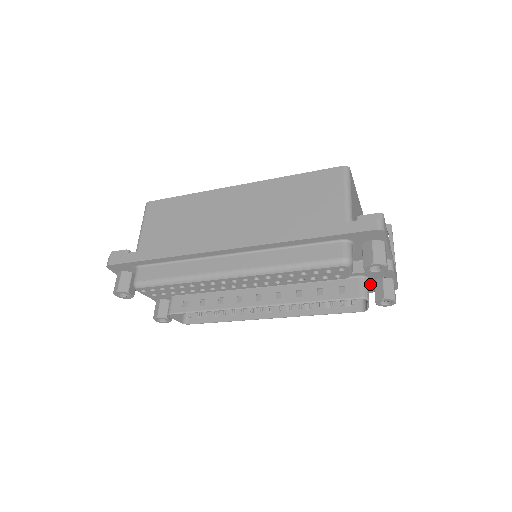
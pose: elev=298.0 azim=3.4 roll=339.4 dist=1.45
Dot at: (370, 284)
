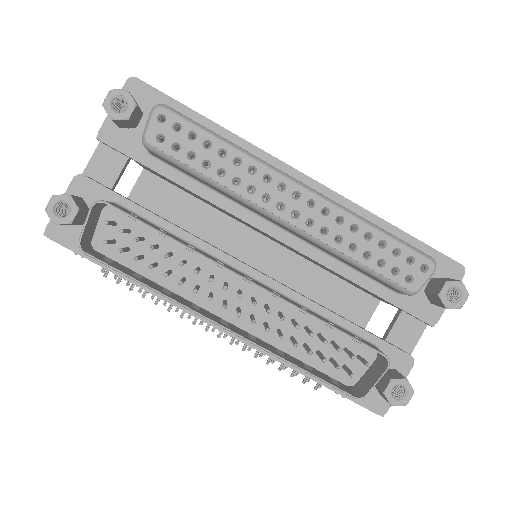
Dot at: occluded
